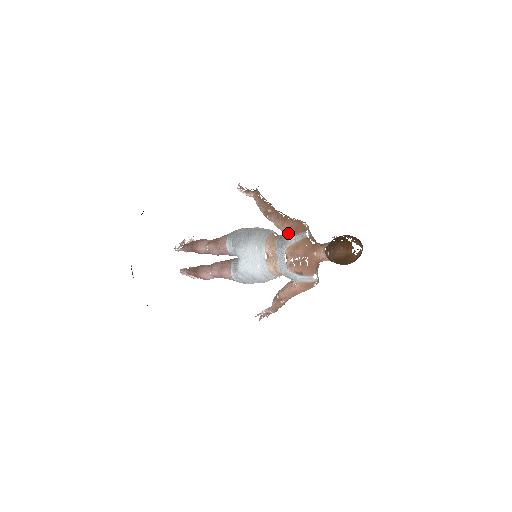
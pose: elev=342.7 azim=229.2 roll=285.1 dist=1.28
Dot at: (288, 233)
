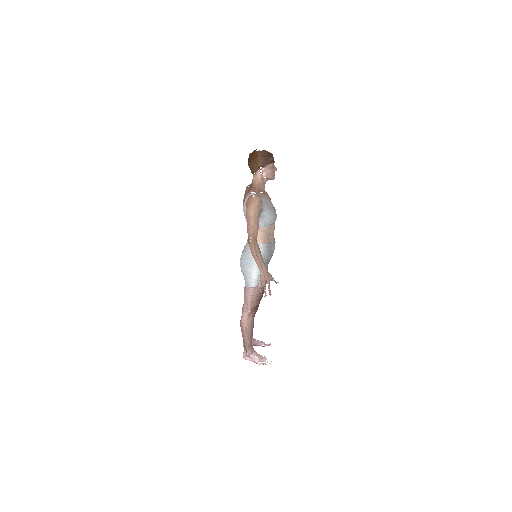
Dot at: occluded
